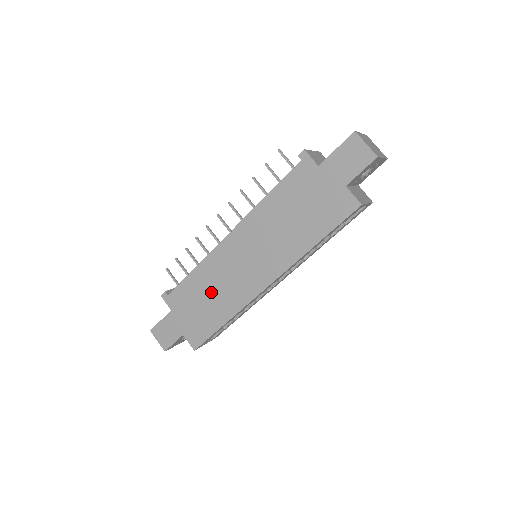
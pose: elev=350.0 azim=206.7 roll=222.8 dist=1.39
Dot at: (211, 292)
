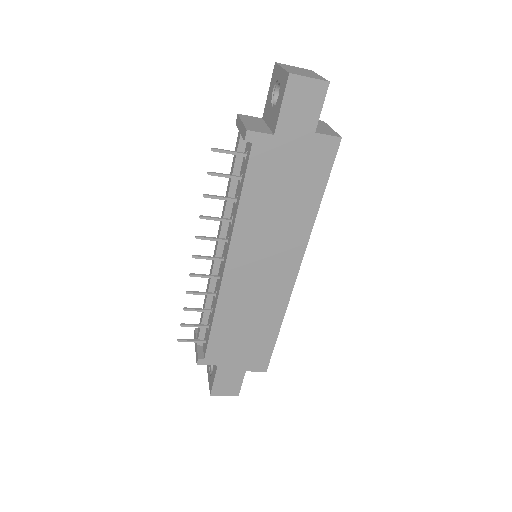
Dot at: (246, 321)
